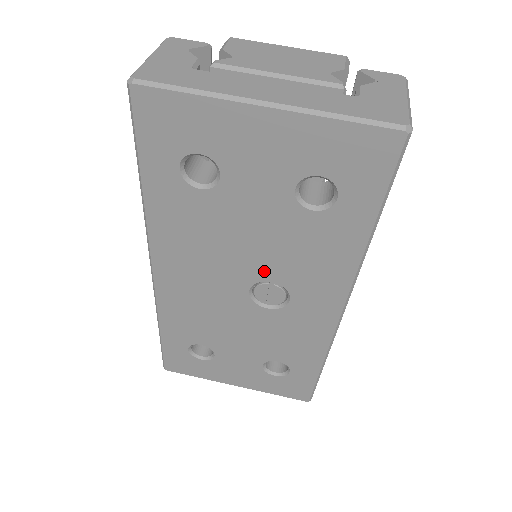
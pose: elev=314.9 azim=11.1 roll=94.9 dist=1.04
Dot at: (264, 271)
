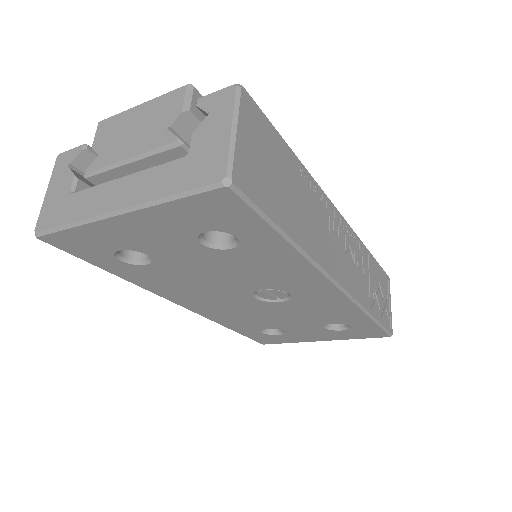
Dot at: (248, 286)
